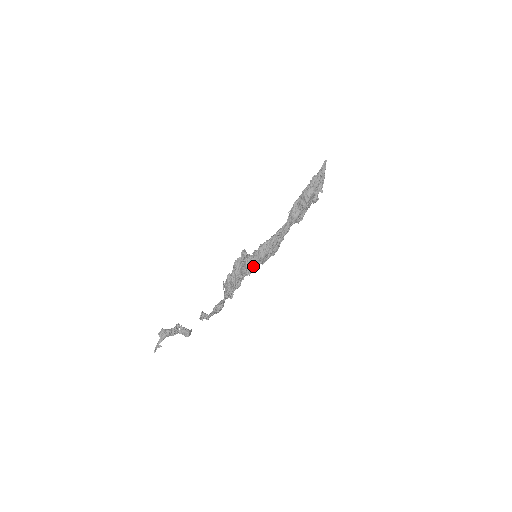
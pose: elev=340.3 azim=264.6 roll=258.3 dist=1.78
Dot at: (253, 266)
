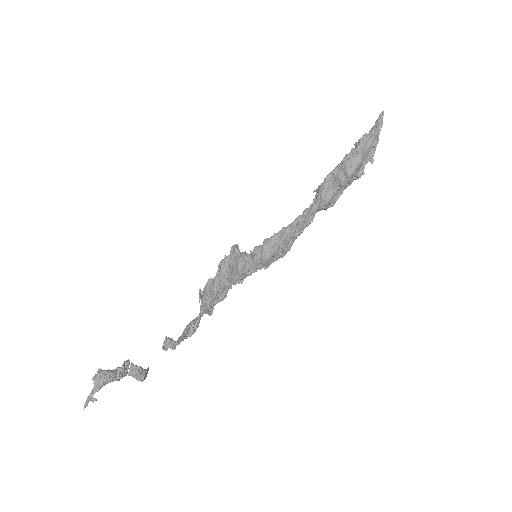
Dot at: (250, 271)
